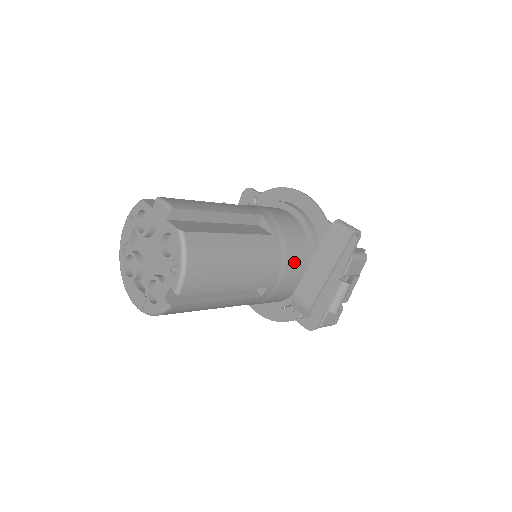
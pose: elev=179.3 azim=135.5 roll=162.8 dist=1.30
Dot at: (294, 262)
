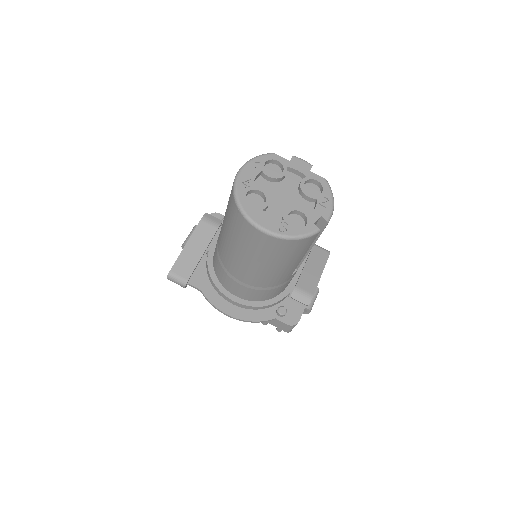
Dot at: occluded
